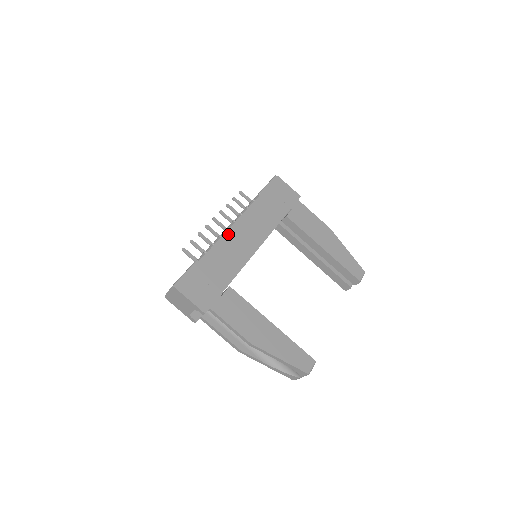
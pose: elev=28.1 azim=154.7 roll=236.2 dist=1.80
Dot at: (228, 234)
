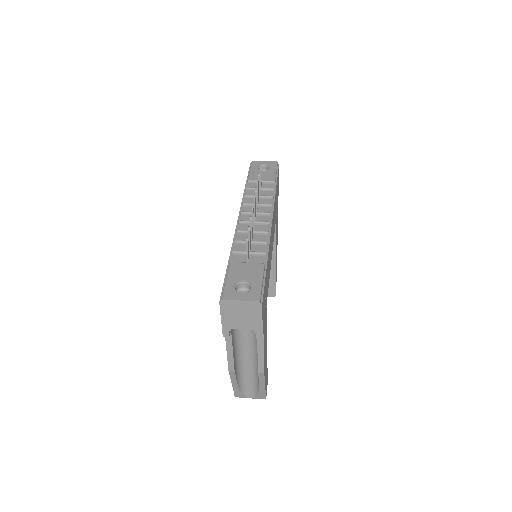
Dot at: (271, 232)
